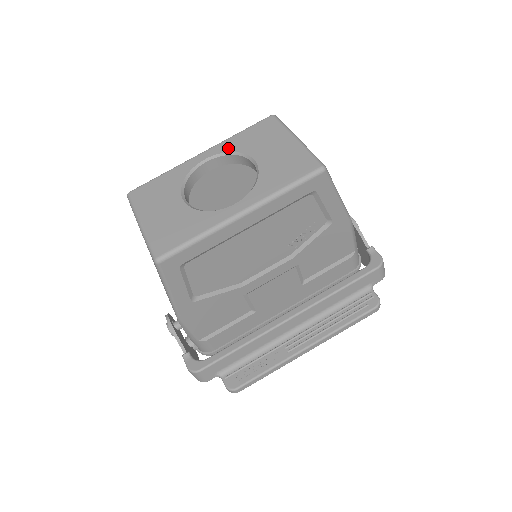
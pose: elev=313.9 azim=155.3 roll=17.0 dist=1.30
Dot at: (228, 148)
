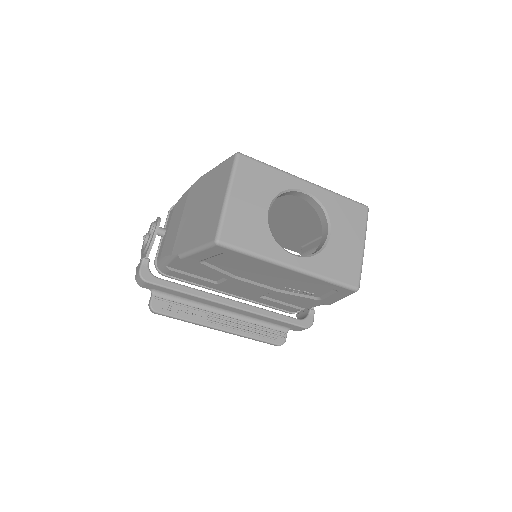
Dot at: (325, 201)
